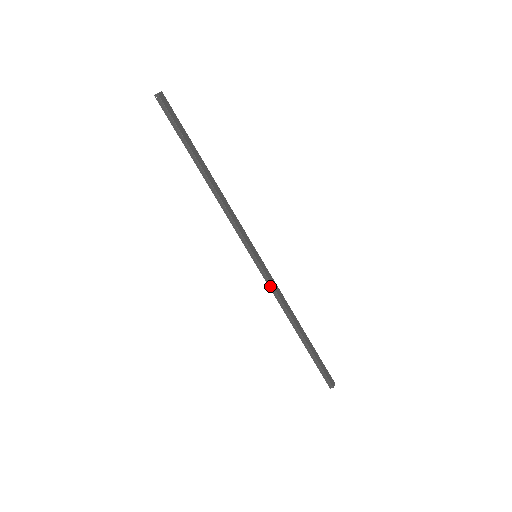
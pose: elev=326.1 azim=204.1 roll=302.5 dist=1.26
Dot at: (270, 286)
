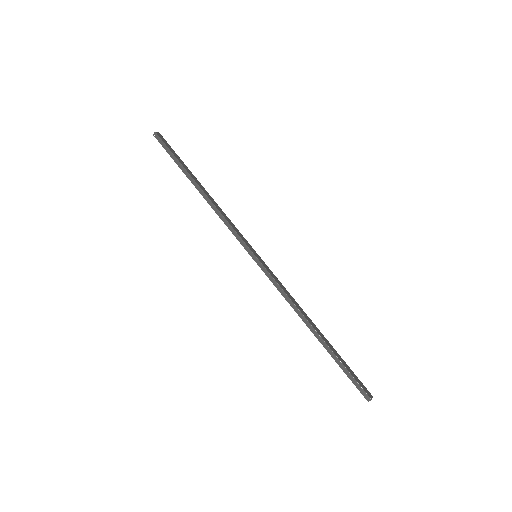
Dot at: (275, 284)
